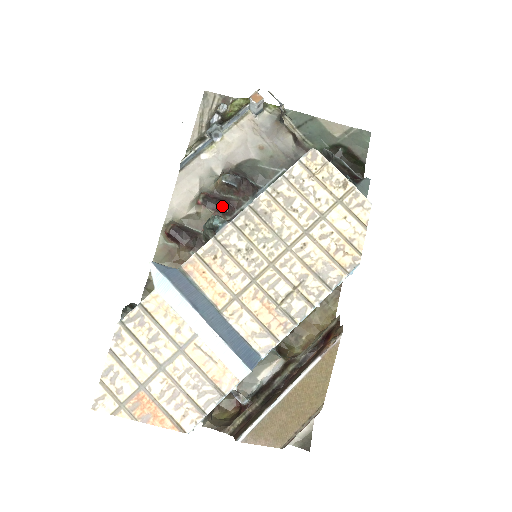
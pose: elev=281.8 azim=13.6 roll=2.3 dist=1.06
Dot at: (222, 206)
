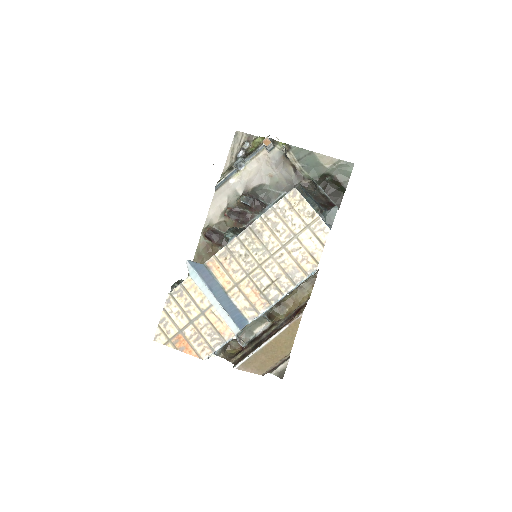
Dot at: (240, 218)
